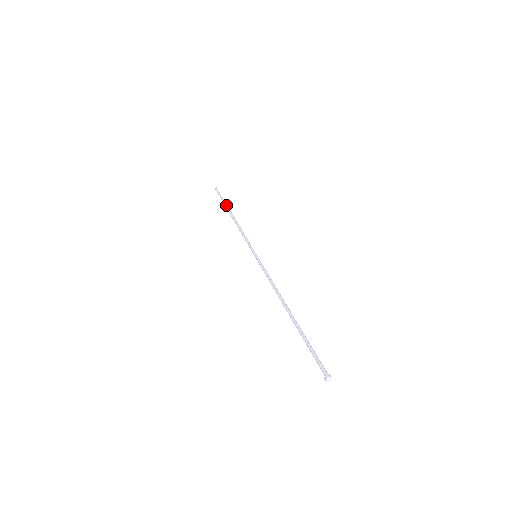
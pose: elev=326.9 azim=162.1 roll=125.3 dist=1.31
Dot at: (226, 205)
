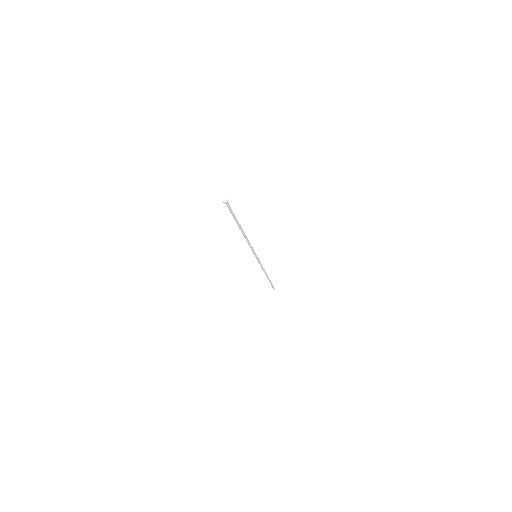
Dot at: occluded
